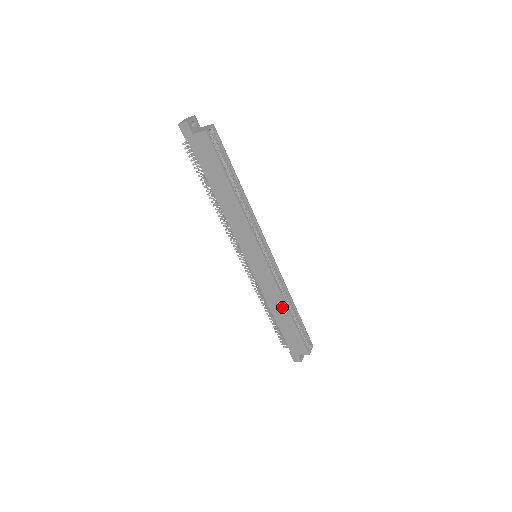
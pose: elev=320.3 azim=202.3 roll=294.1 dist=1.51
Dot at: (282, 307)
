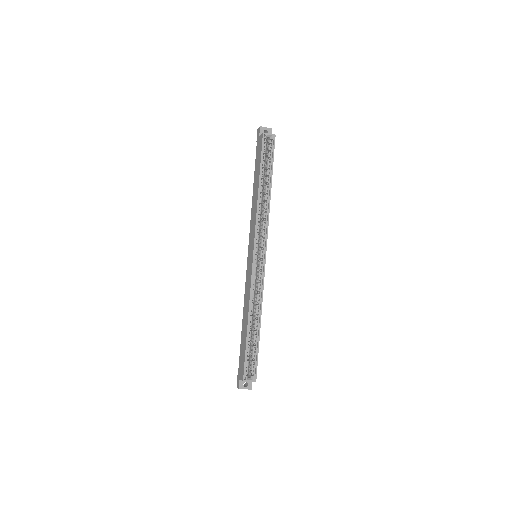
Dot at: (247, 312)
